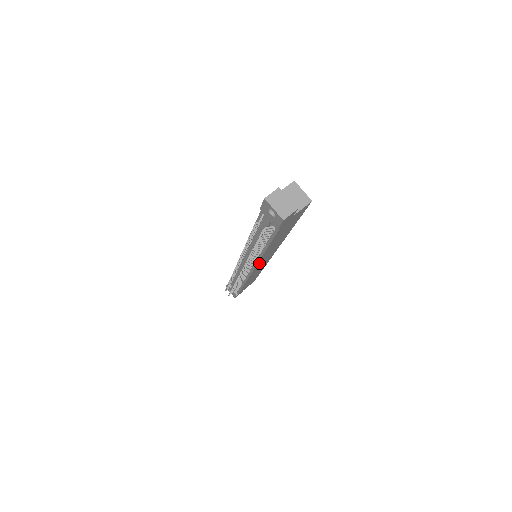
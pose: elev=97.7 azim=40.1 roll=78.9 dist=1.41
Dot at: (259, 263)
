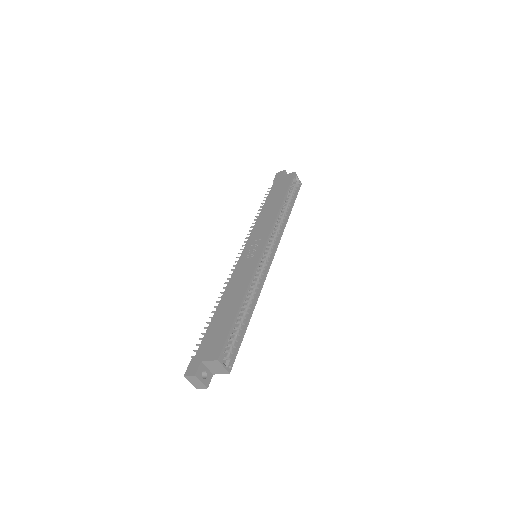
Dot at: occluded
